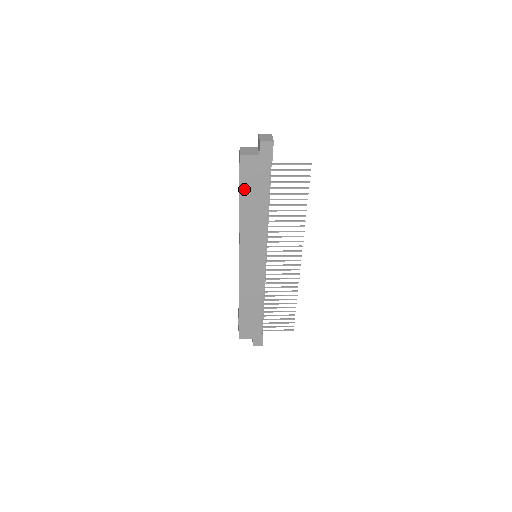
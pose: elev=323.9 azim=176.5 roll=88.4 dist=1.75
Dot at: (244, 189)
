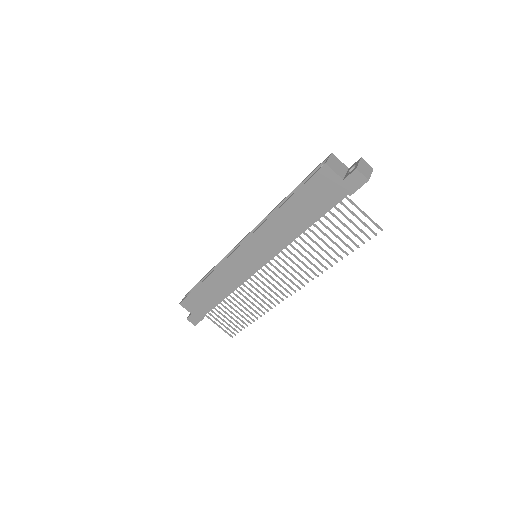
Dot at: (300, 195)
